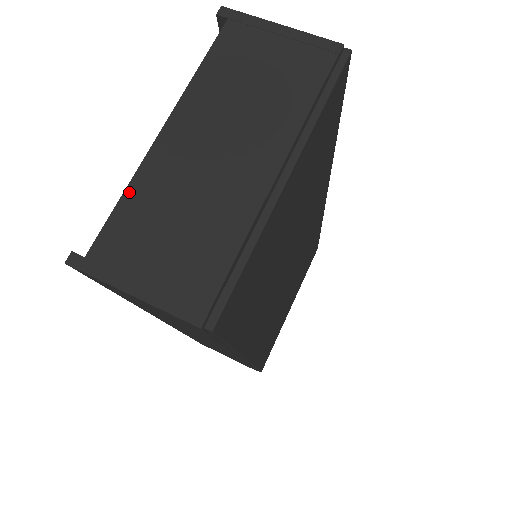
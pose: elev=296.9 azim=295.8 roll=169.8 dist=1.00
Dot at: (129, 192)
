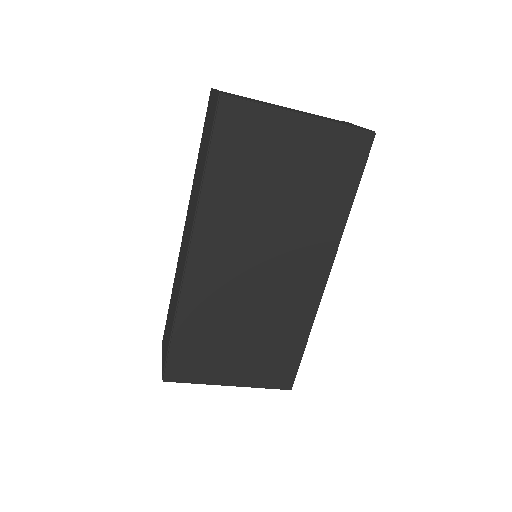
Dot at: occluded
